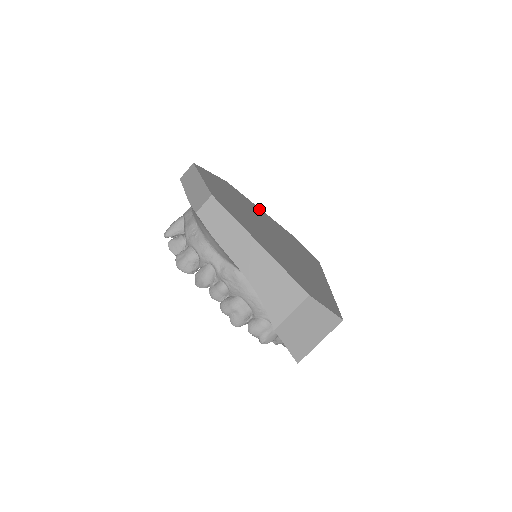
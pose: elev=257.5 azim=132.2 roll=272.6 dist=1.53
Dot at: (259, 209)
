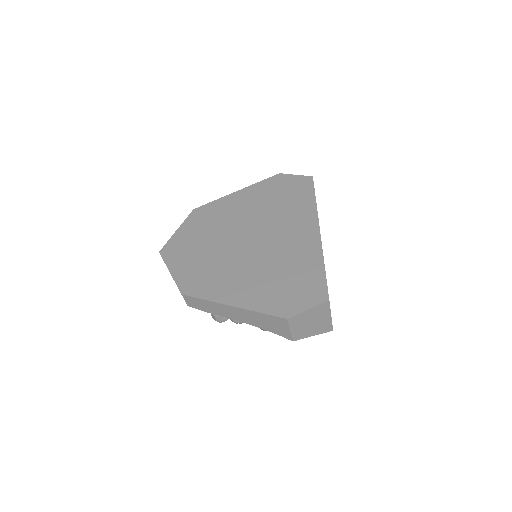
Dot at: (233, 197)
